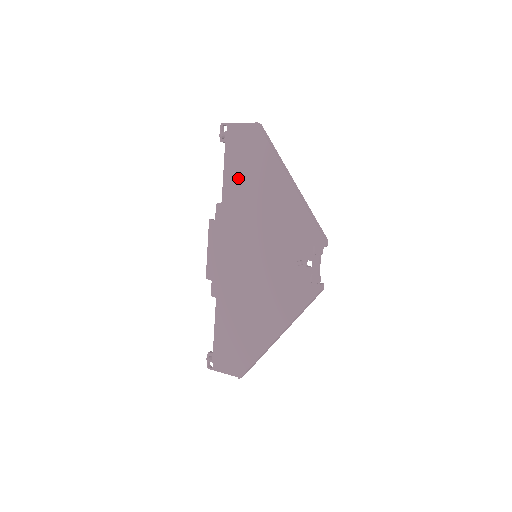
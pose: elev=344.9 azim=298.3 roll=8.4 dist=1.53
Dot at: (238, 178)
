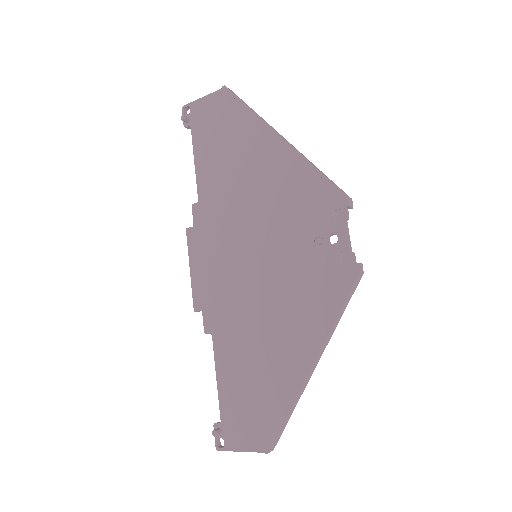
Dot at: (213, 162)
